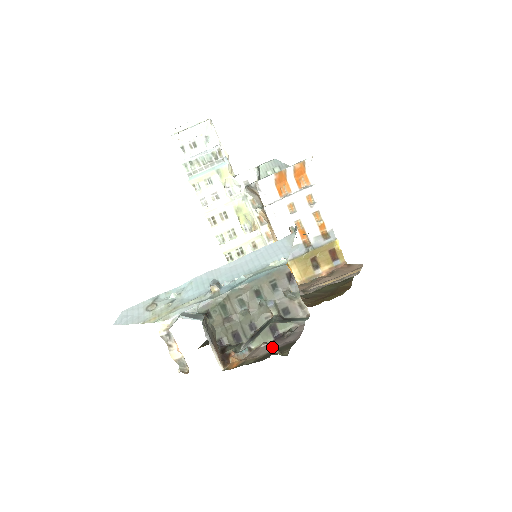
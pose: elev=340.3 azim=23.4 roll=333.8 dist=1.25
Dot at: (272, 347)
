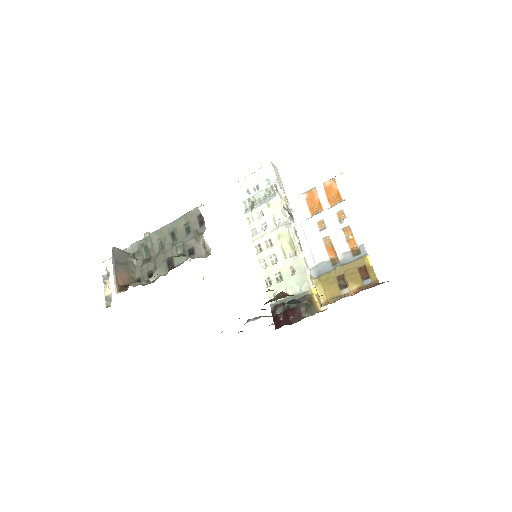
Dot at: occluded
